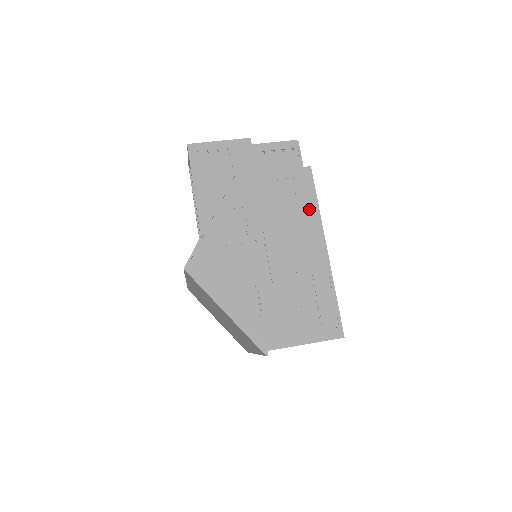
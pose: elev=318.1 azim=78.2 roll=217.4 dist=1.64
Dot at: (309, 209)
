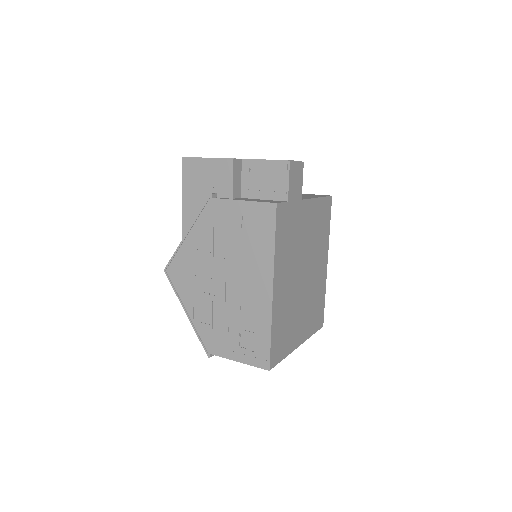
Dot at: (265, 247)
